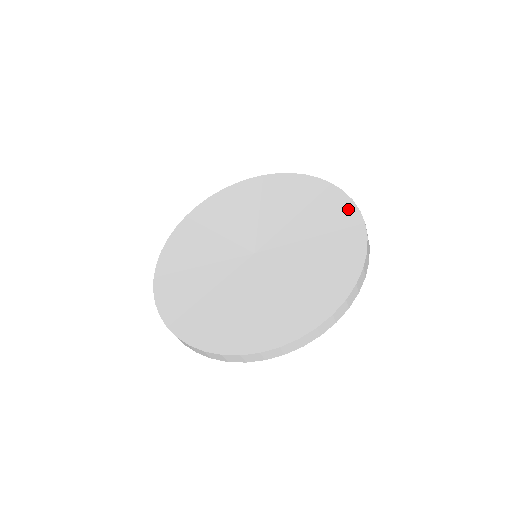
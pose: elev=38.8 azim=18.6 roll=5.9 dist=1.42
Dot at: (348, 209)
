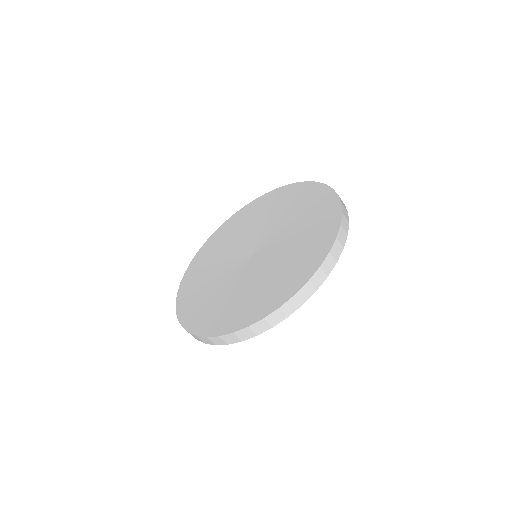
Dot at: (271, 195)
